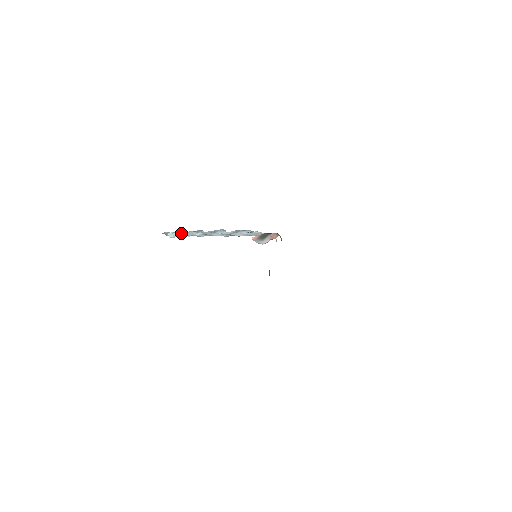
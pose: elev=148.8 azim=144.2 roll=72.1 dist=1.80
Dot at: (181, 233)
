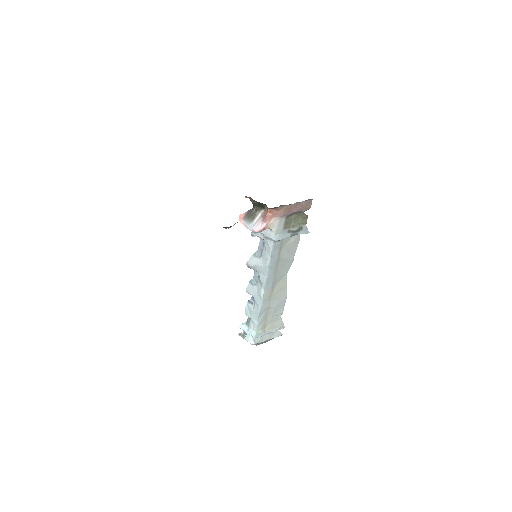
Dot at: (250, 324)
